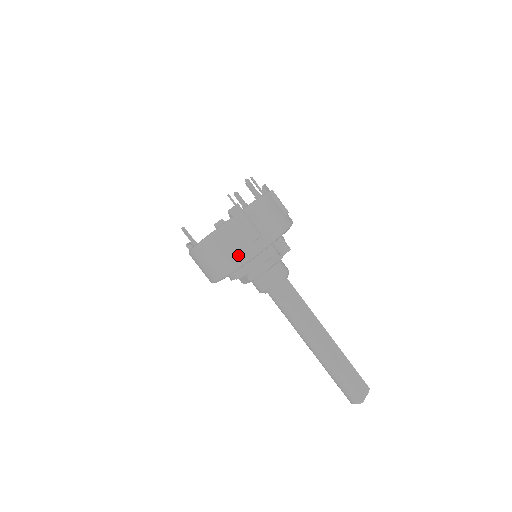
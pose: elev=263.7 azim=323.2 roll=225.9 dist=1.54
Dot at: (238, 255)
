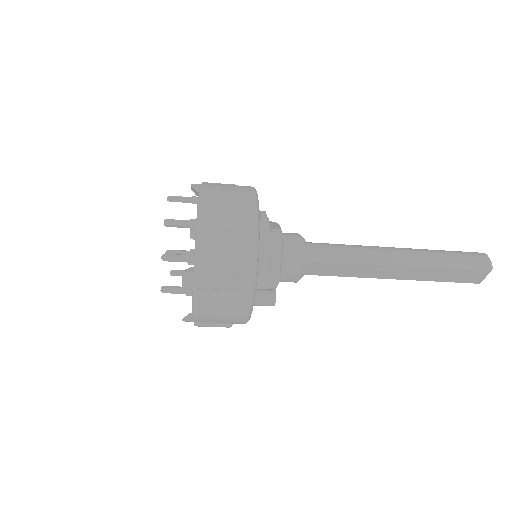
Dot at: occluded
